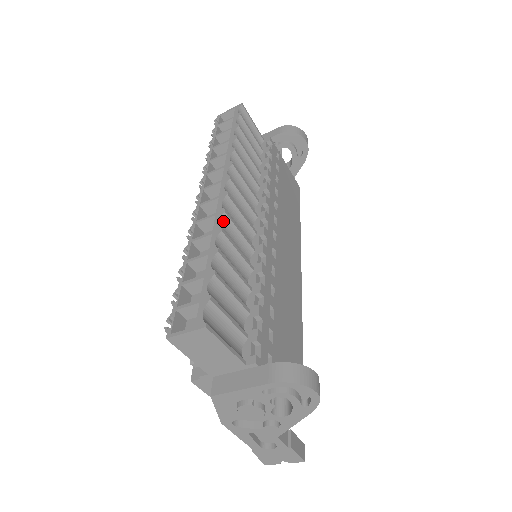
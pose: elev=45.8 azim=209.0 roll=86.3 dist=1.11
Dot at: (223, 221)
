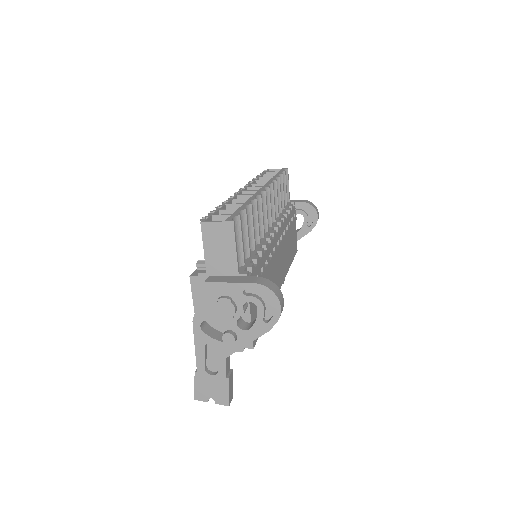
Dot at: (257, 199)
